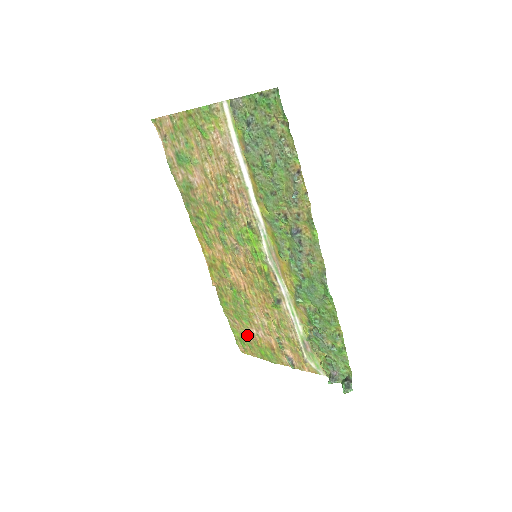
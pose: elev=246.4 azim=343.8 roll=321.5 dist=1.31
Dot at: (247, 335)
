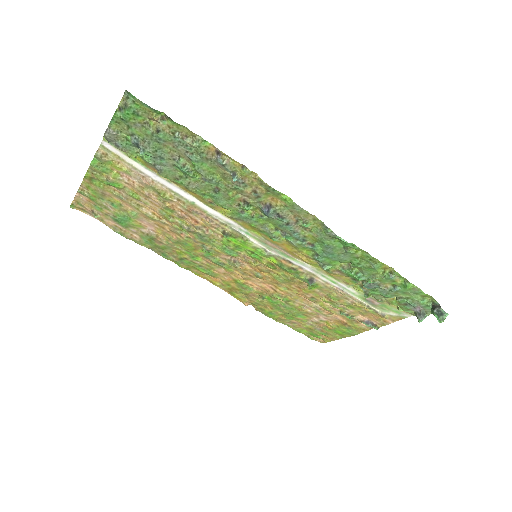
Dot at: (313, 327)
